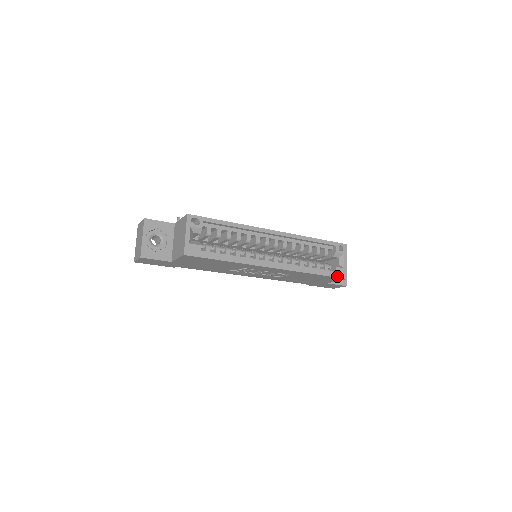
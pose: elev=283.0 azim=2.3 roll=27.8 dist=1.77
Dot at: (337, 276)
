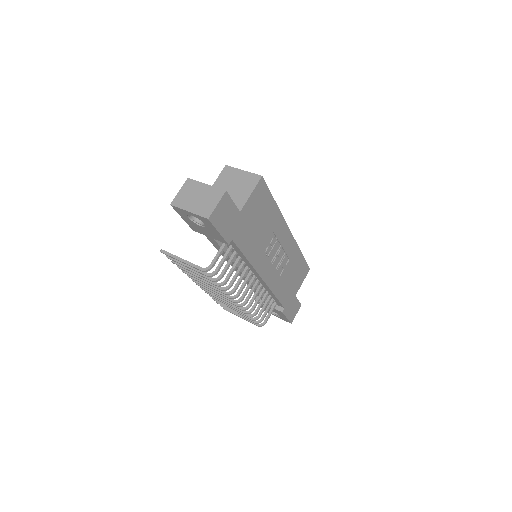
Dot at: (306, 264)
